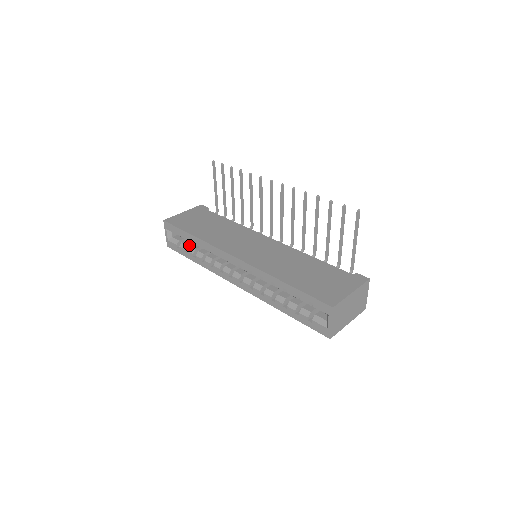
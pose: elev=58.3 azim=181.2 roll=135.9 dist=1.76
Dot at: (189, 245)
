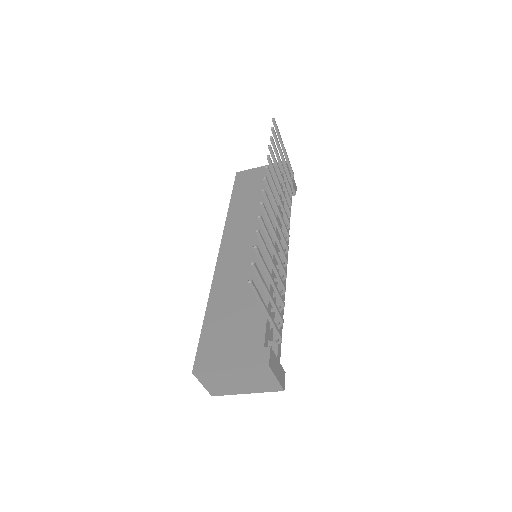
Dot at: occluded
